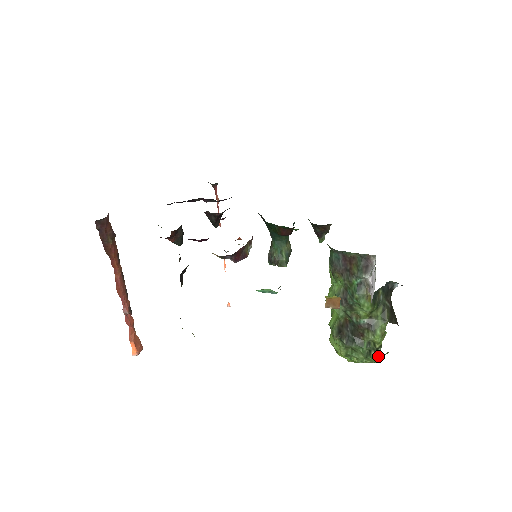
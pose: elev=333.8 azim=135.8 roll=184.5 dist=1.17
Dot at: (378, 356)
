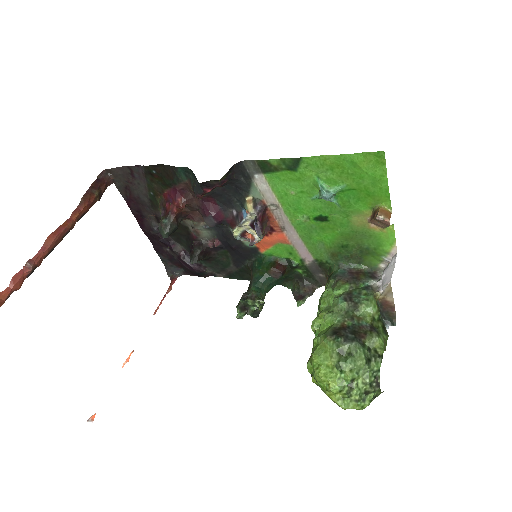
Dot at: (378, 367)
